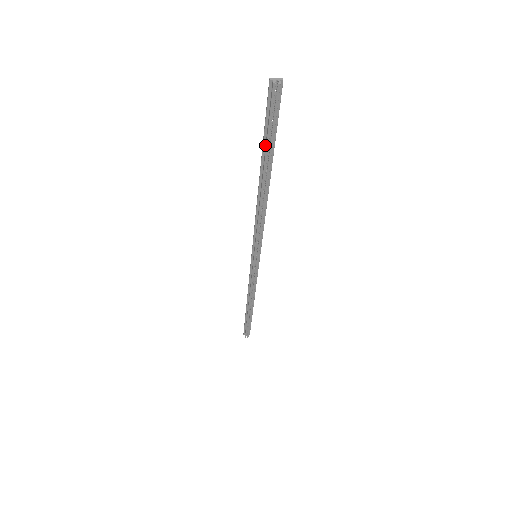
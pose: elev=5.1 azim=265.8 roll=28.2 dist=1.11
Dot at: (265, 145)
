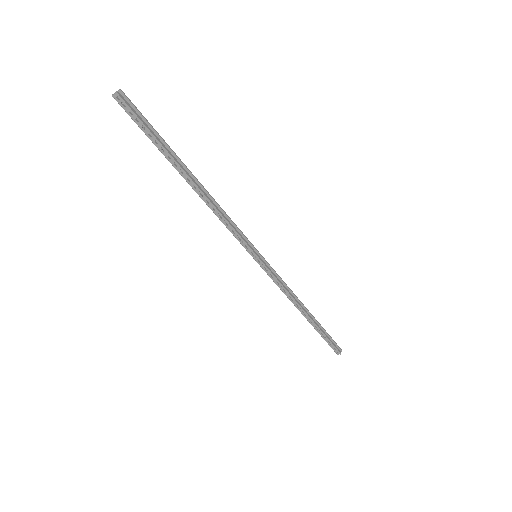
Dot at: (160, 148)
